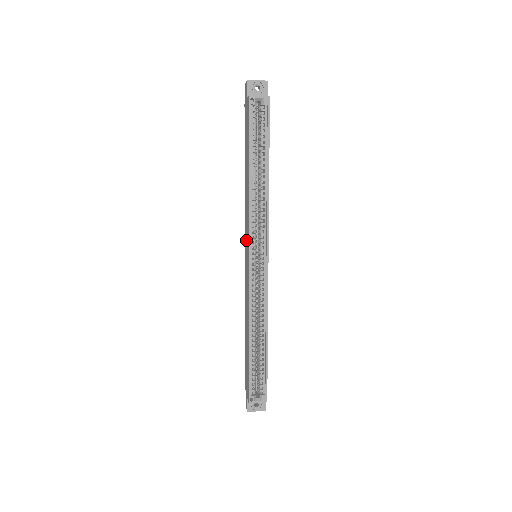
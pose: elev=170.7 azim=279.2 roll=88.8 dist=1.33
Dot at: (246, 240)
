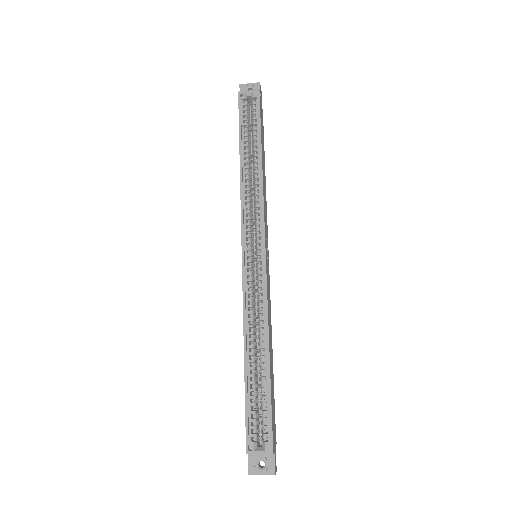
Dot at: occluded
